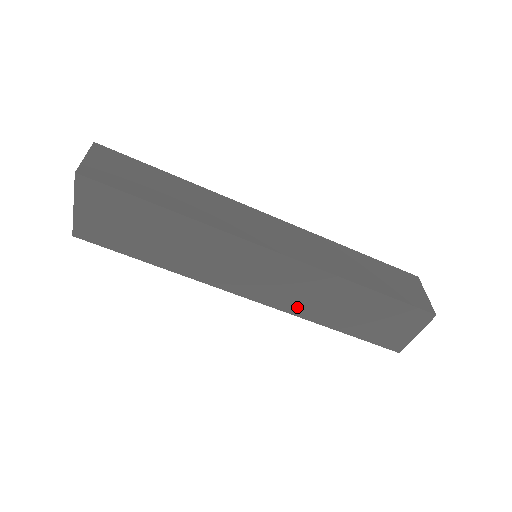
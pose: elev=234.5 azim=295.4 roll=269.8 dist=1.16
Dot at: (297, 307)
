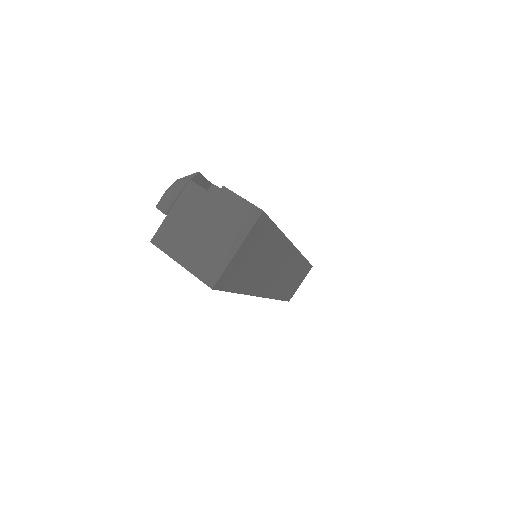
Dot at: occluded
